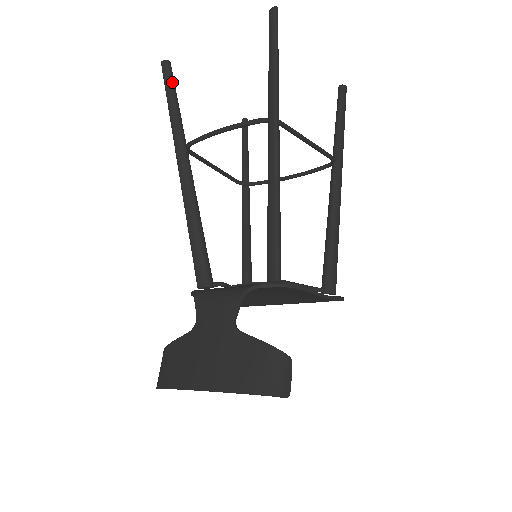
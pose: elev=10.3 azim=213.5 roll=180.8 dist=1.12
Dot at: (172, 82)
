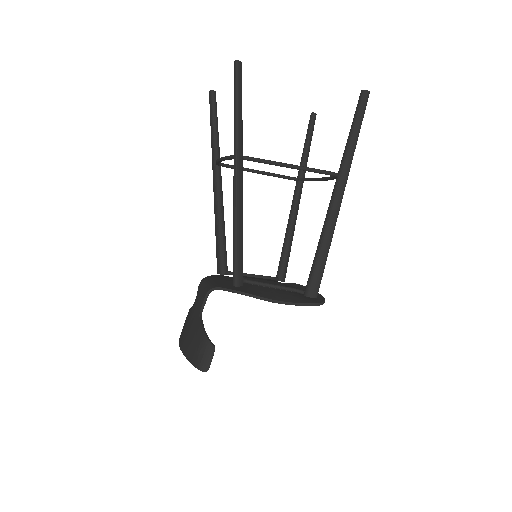
Dot at: (213, 109)
